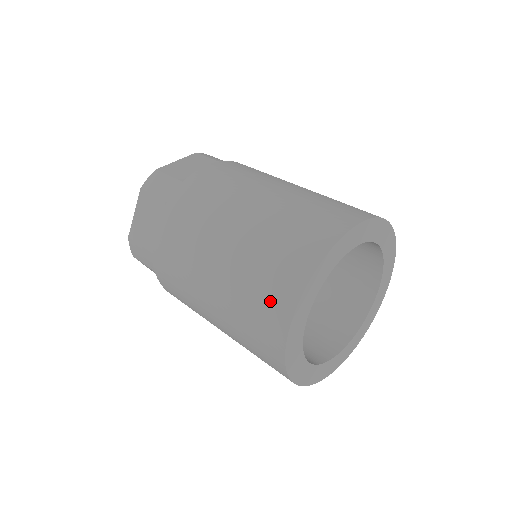
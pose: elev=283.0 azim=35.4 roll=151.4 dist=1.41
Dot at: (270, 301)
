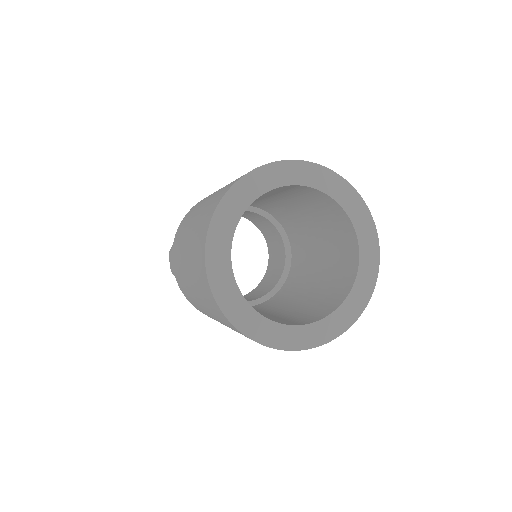
Dot at: (216, 312)
